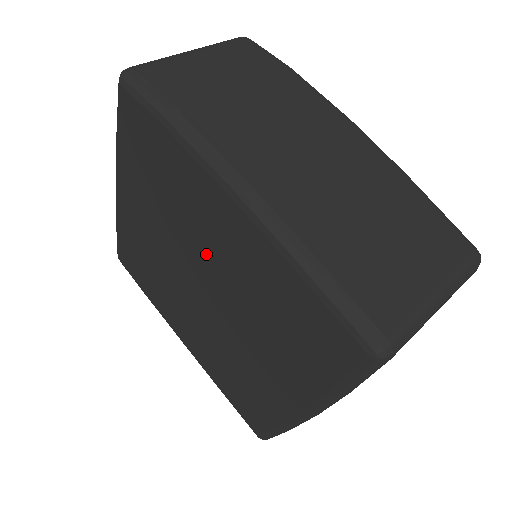
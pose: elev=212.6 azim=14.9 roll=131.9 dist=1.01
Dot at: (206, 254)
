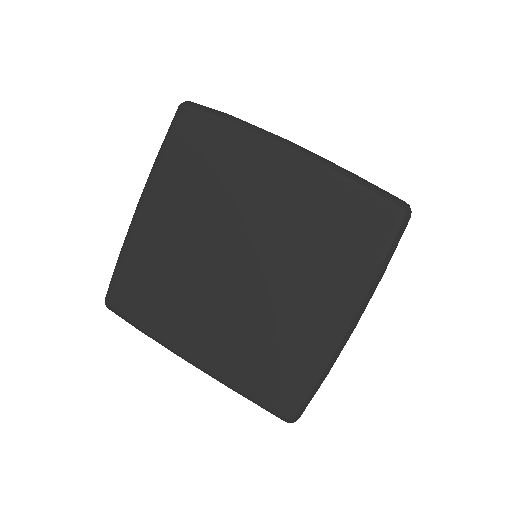
Dot at: (250, 217)
